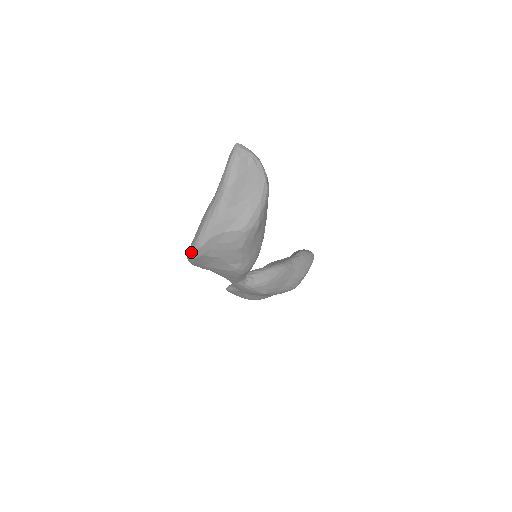
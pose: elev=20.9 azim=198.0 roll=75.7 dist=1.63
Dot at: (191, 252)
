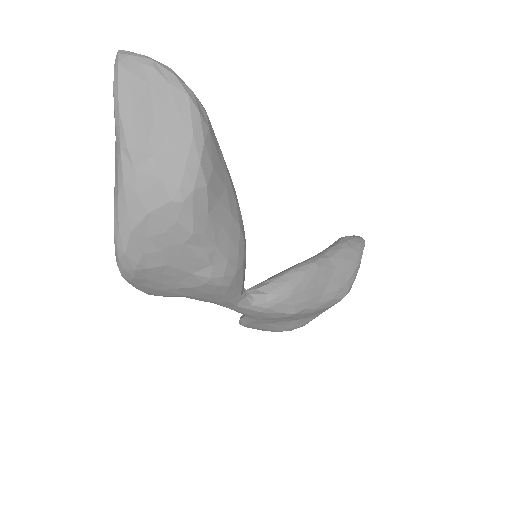
Dot at: (119, 270)
